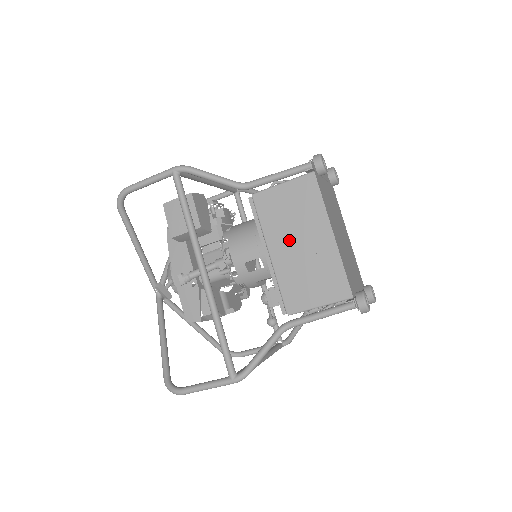
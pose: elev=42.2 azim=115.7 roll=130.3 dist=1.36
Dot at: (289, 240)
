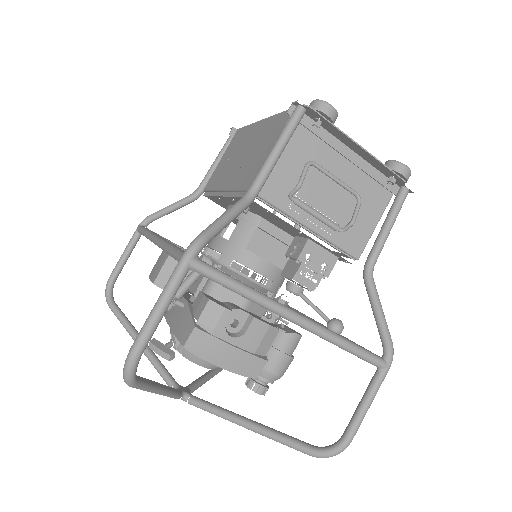
Dot at: (234, 165)
